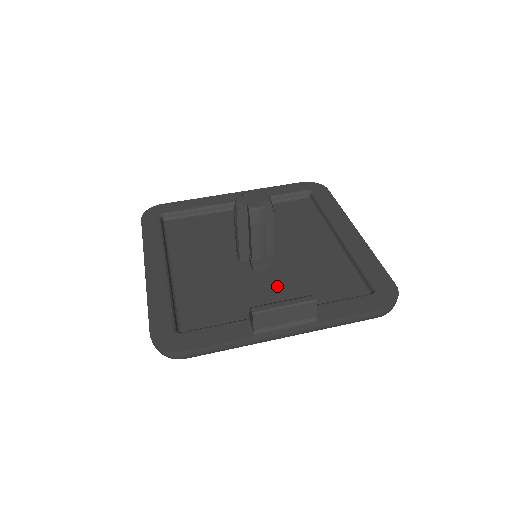
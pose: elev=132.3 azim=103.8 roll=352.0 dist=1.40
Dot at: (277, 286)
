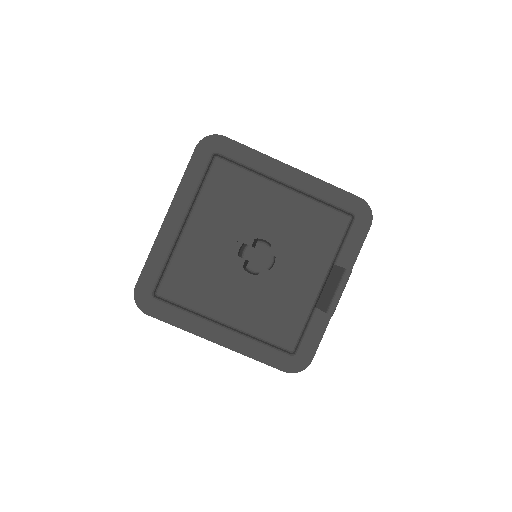
Dot at: (298, 266)
